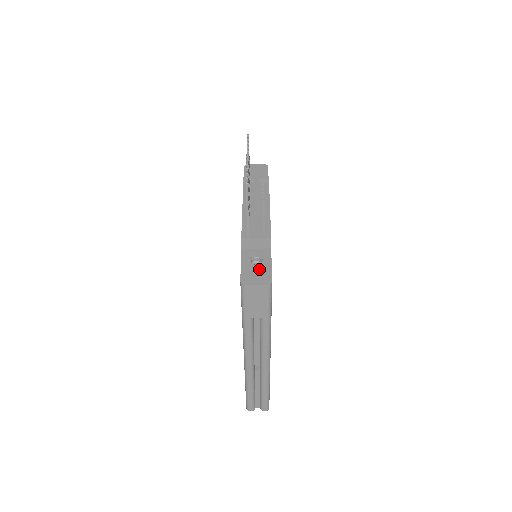
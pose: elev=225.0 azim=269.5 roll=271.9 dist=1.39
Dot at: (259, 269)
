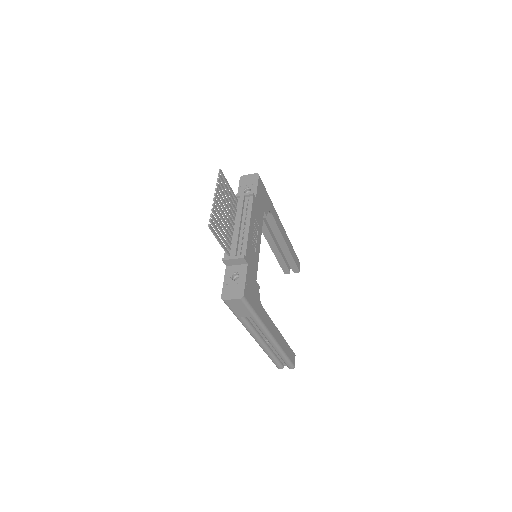
Dot at: (236, 285)
